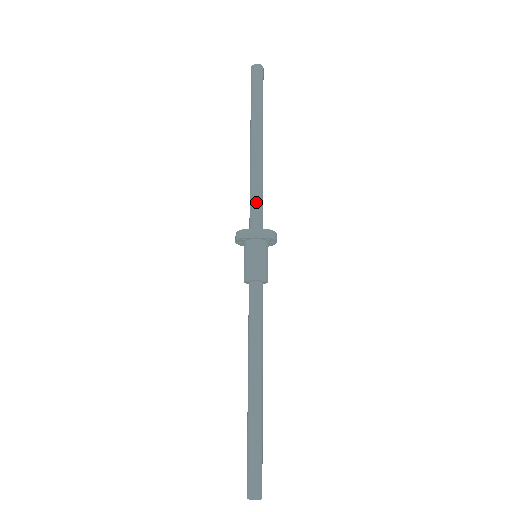
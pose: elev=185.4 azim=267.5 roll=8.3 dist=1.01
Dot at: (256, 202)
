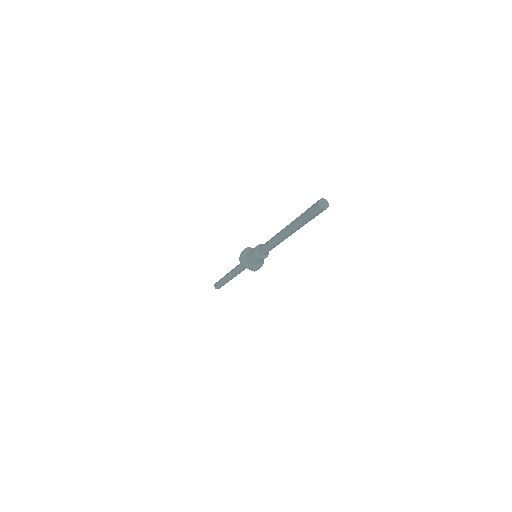
Dot at: occluded
